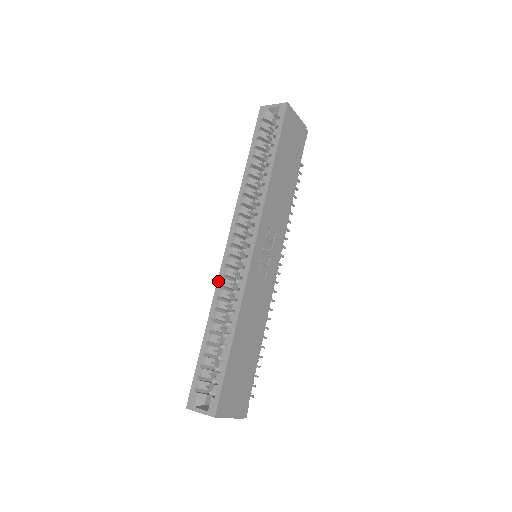
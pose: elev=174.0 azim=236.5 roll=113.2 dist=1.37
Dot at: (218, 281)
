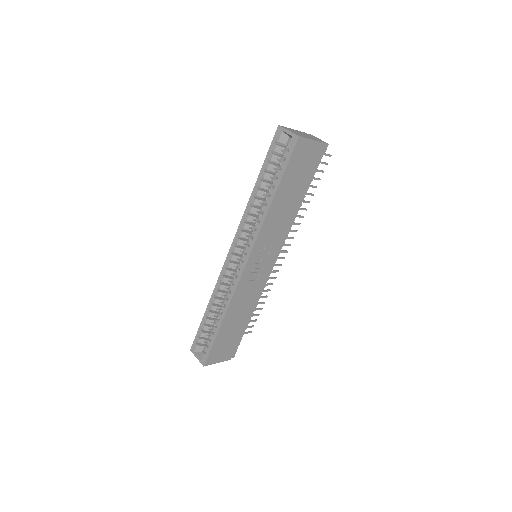
Dot at: (220, 276)
